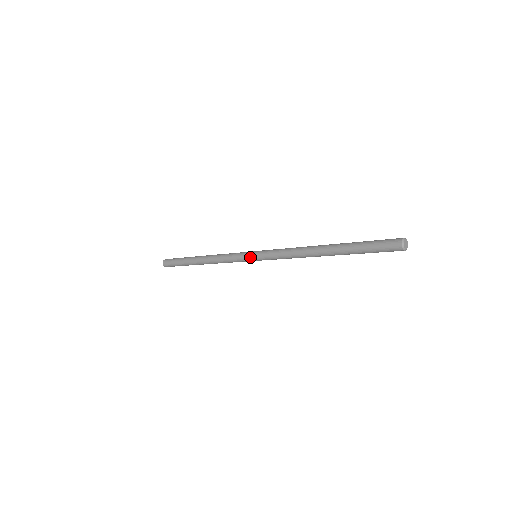
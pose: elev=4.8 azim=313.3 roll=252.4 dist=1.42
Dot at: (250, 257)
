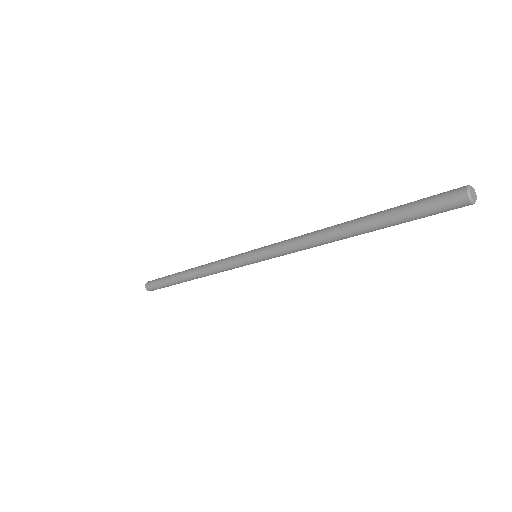
Dot at: (249, 261)
